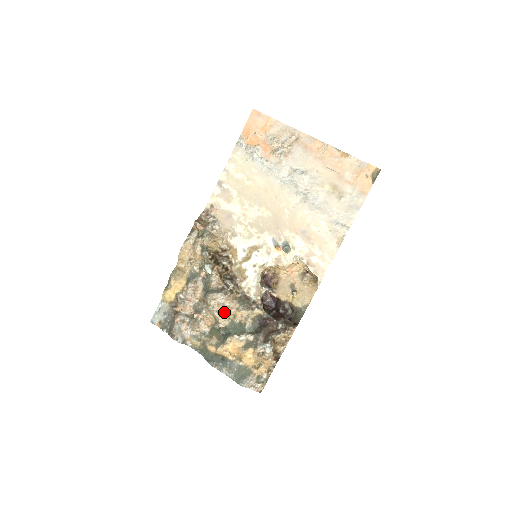
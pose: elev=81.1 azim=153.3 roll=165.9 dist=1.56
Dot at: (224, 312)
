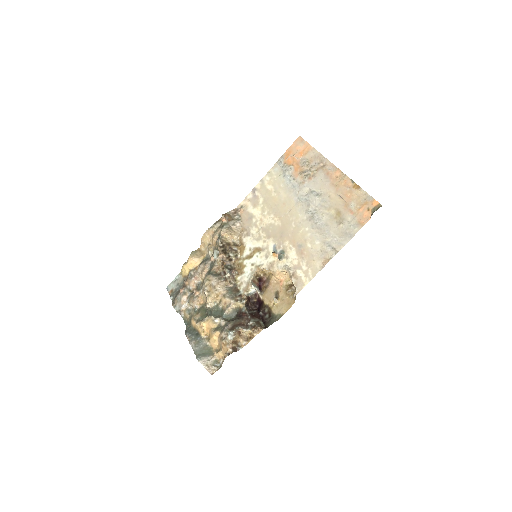
Dot at: (212, 293)
